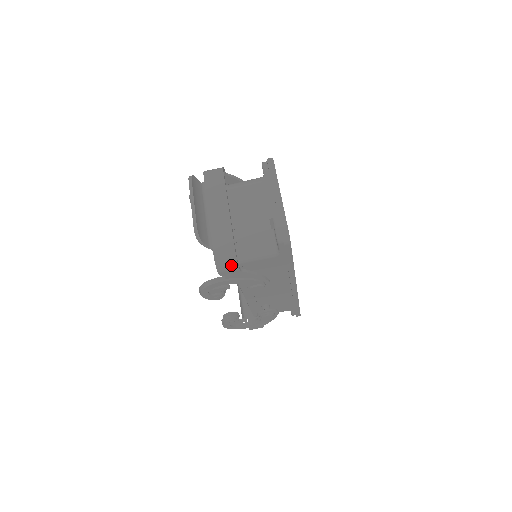
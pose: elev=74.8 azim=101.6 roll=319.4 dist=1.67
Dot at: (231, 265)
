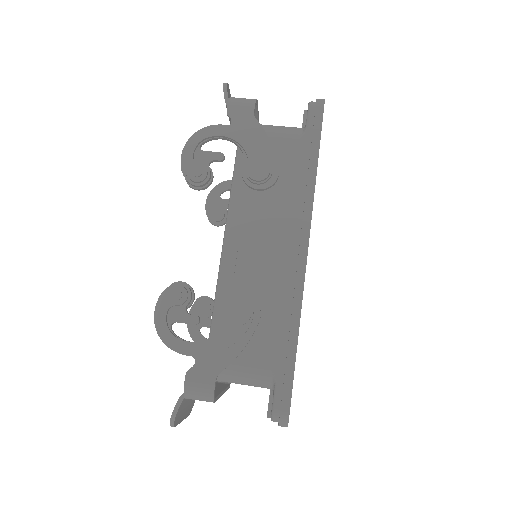
Dot at: (247, 101)
